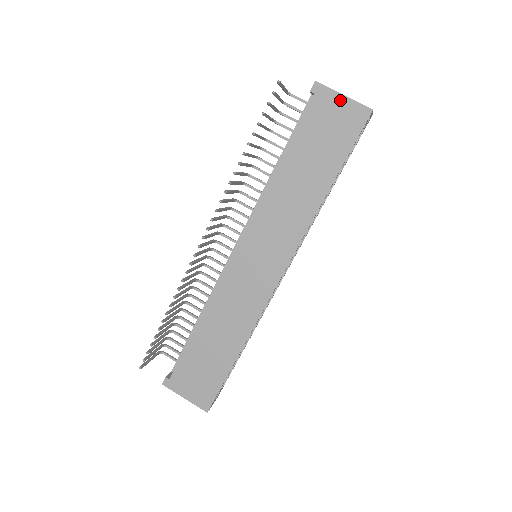
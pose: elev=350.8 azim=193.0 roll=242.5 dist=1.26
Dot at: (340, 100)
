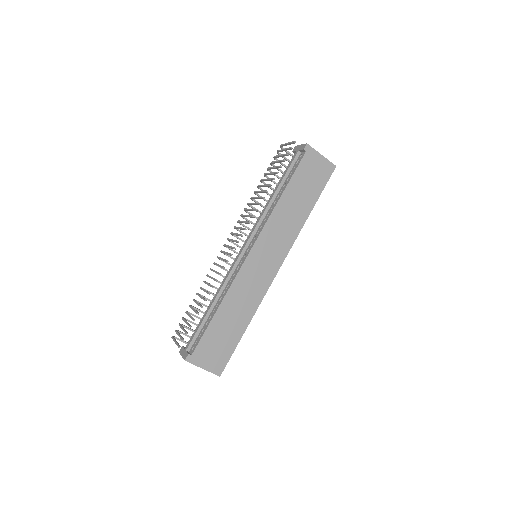
Dot at: (320, 158)
